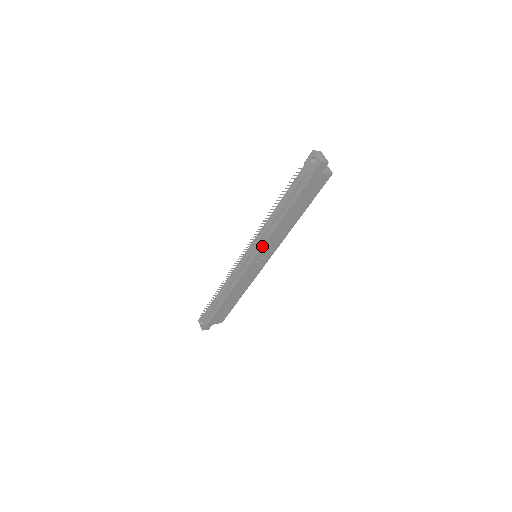
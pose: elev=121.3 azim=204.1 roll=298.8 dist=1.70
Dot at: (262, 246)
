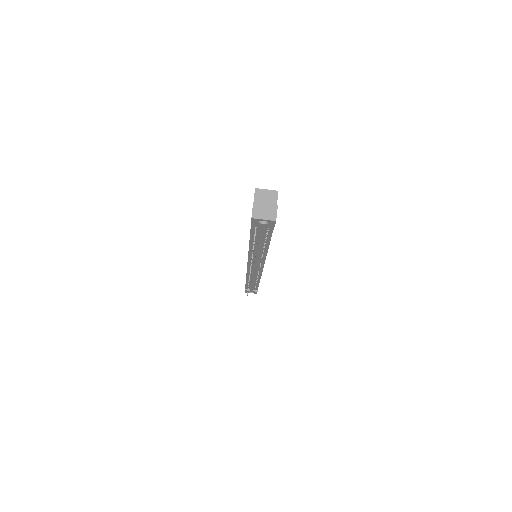
Dot at: (264, 261)
